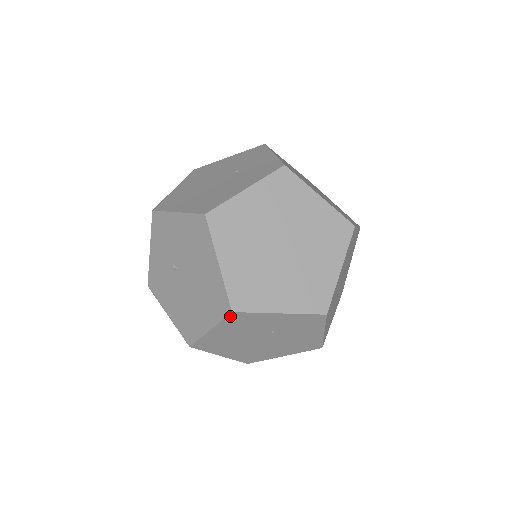
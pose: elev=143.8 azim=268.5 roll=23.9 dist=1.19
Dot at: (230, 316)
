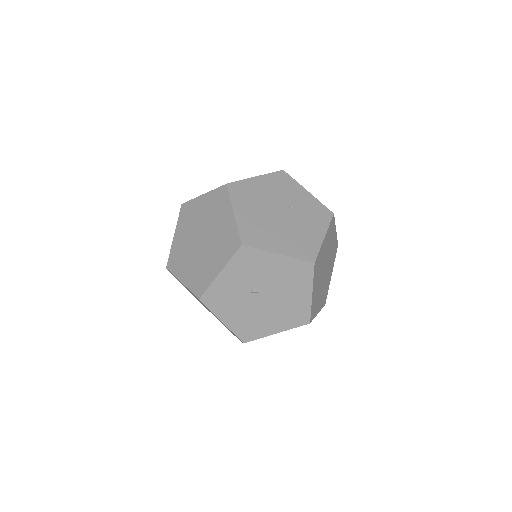
Dot at: occluded
